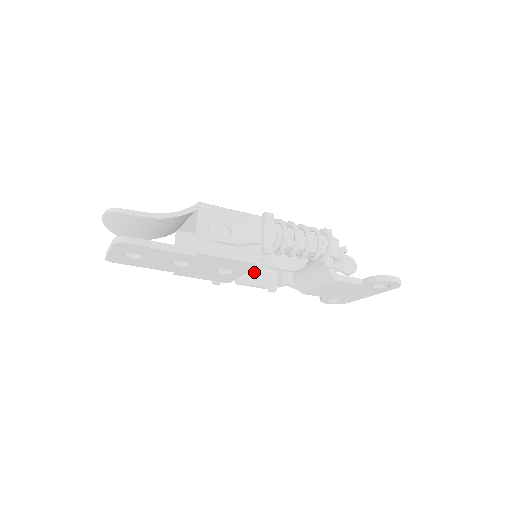
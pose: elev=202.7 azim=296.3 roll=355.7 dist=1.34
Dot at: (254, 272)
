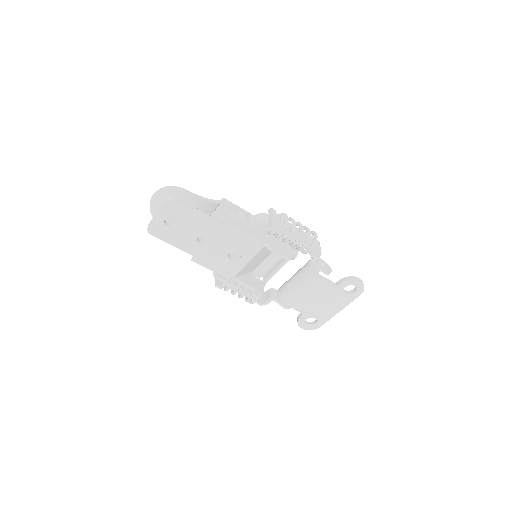
Dot at: (250, 278)
